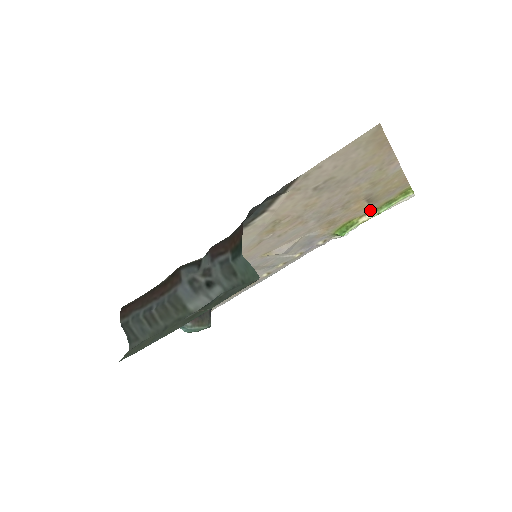
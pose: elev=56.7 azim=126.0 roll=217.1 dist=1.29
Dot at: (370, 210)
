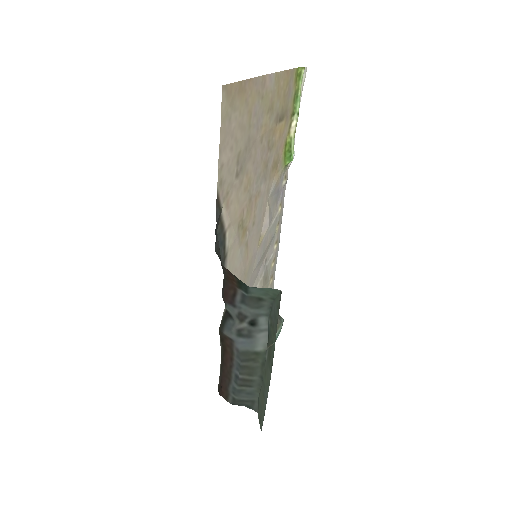
Dot at: (289, 120)
